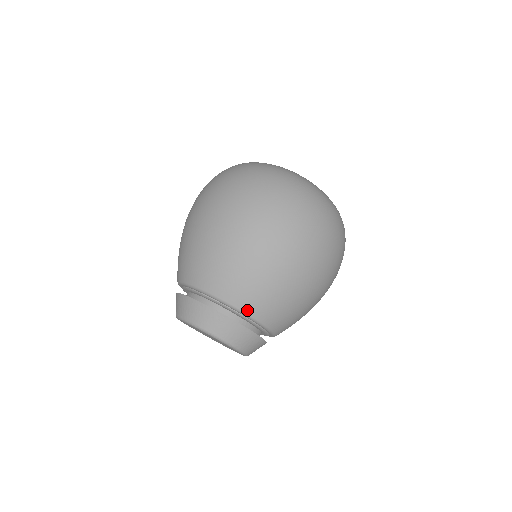
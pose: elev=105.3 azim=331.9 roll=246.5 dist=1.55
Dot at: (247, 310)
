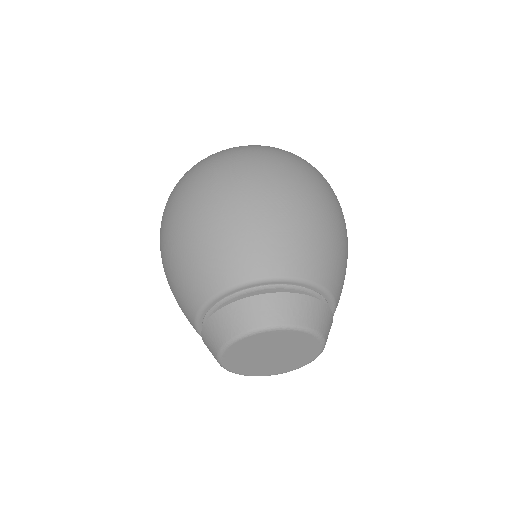
Dot at: (245, 276)
